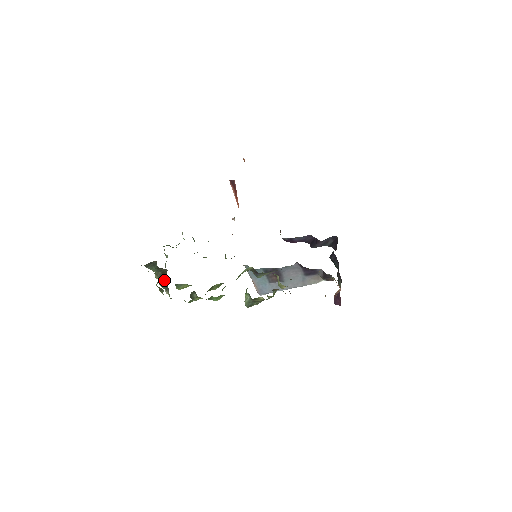
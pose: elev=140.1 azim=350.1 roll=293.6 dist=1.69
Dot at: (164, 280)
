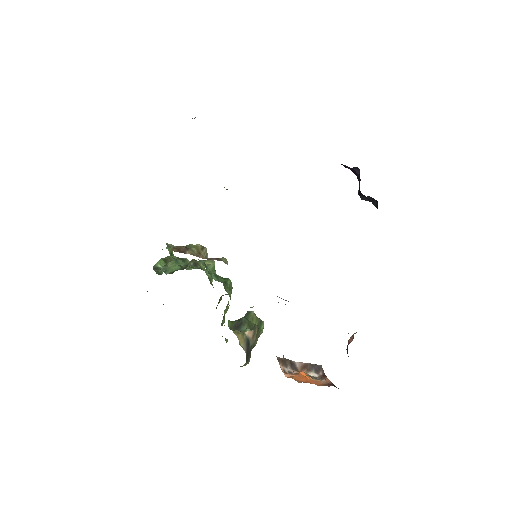
Dot at: occluded
